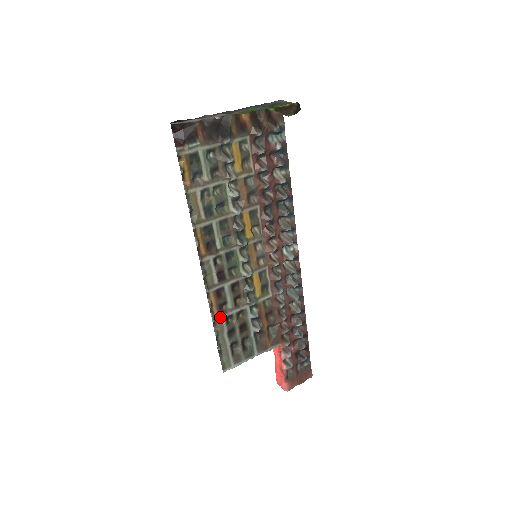
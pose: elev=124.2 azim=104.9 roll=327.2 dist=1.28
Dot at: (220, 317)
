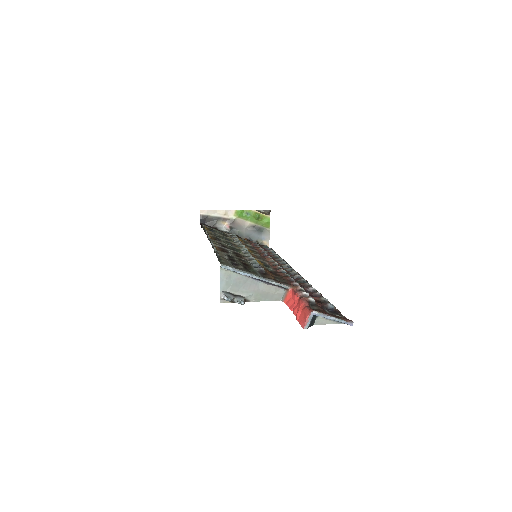
Dot at: (221, 252)
